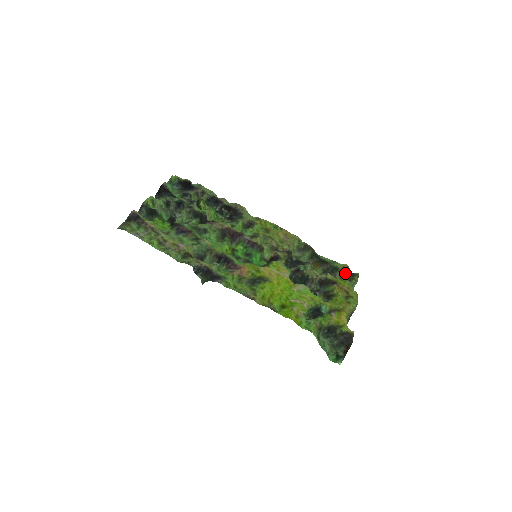
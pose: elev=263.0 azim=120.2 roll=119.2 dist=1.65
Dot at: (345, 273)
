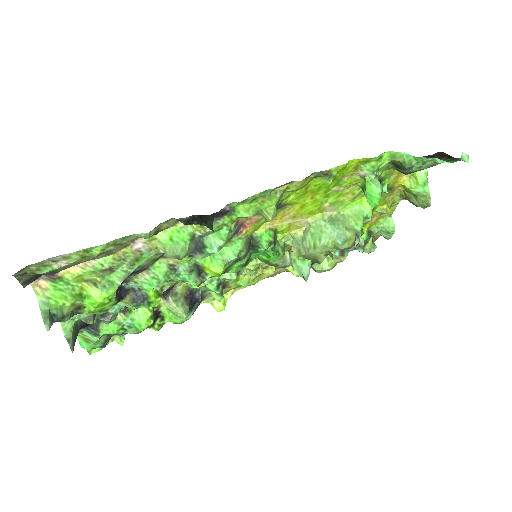
Dot at: occluded
